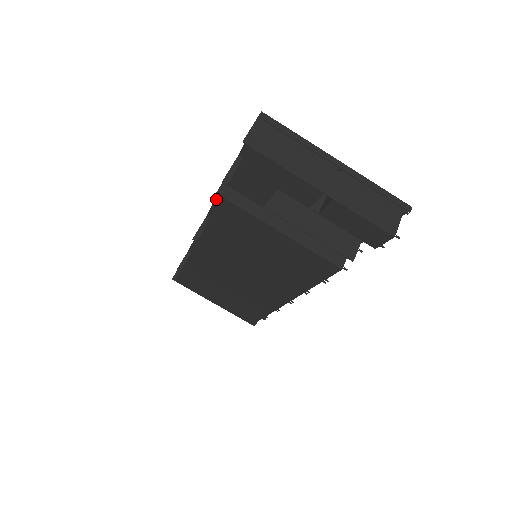
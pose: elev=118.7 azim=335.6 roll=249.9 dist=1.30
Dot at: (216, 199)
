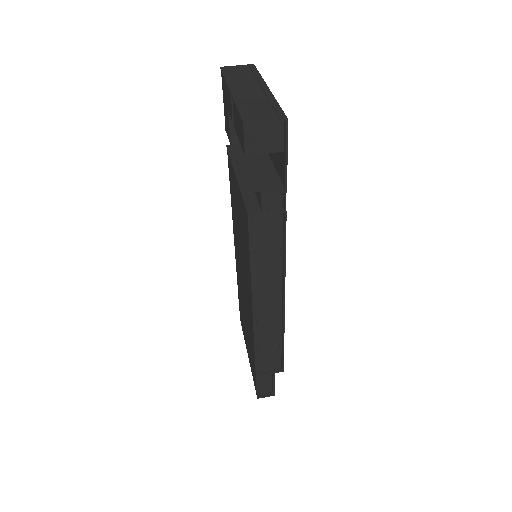
Dot at: occluded
